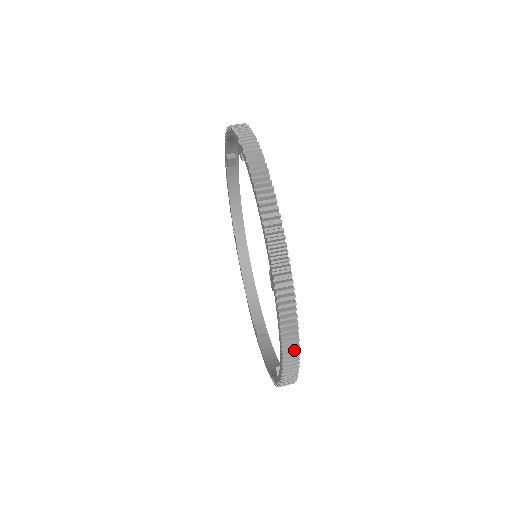
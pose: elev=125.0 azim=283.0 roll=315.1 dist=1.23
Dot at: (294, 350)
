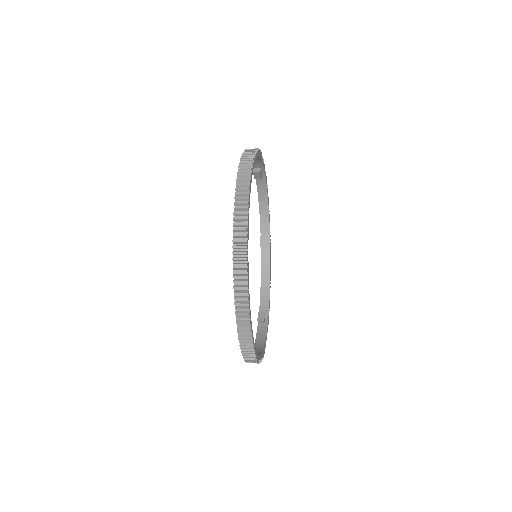
Dot at: (244, 207)
